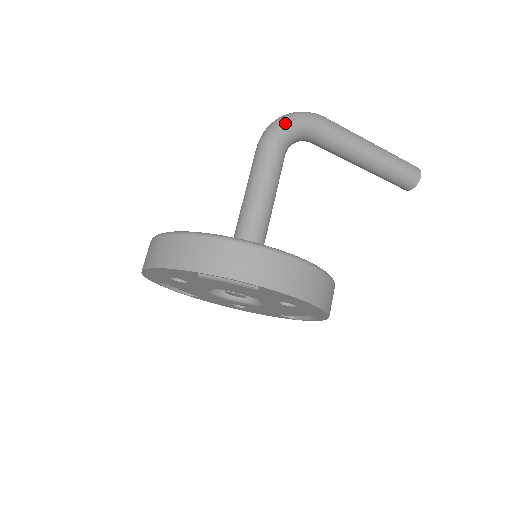
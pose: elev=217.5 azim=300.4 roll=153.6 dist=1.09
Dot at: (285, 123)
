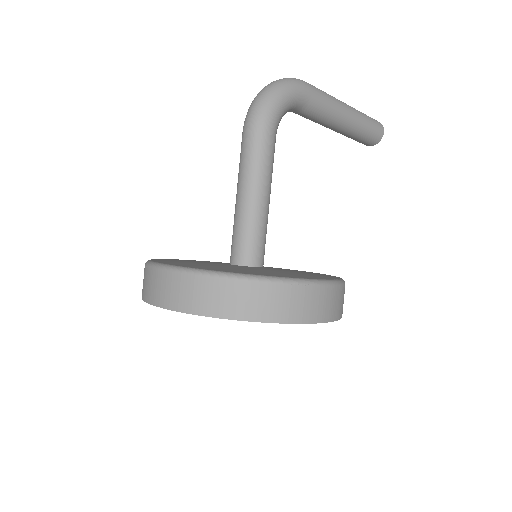
Dot at: (275, 100)
